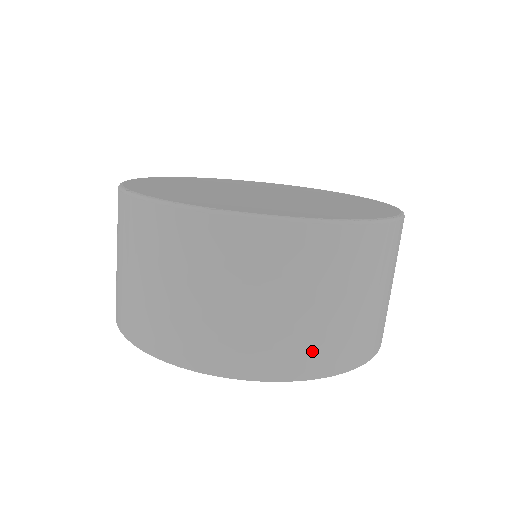
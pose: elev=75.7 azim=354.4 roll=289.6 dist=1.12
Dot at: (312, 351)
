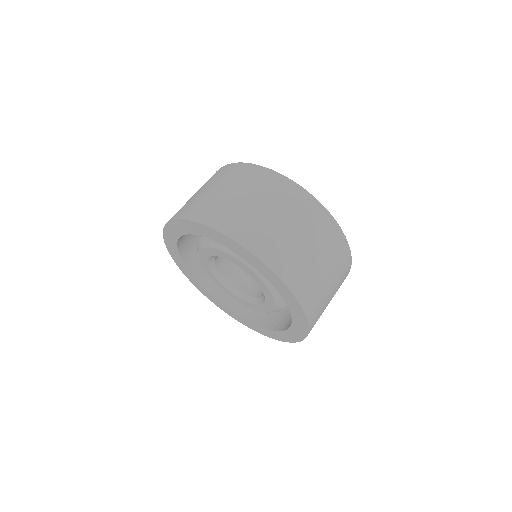
Dot at: (307, 286)
